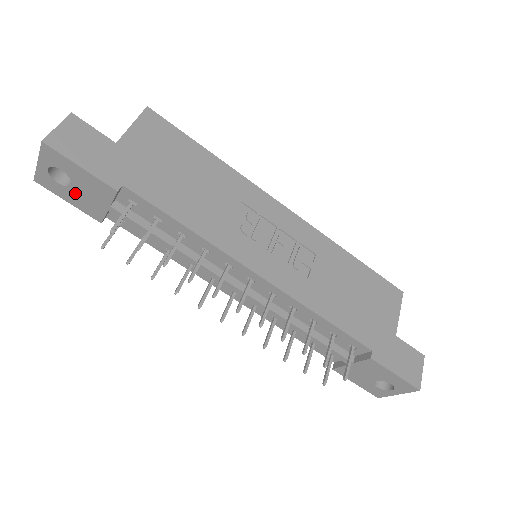
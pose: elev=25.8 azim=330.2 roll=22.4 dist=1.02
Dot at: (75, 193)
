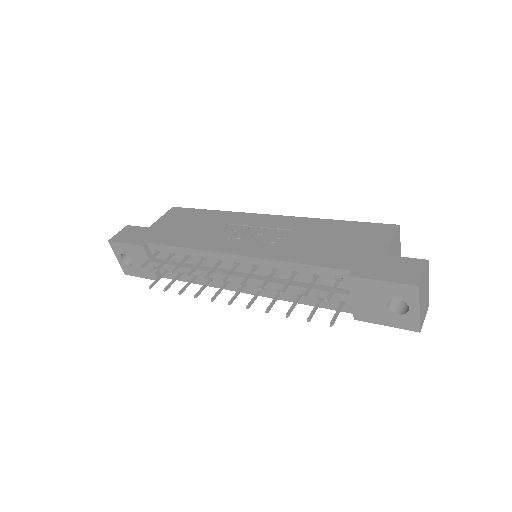
Dot at: (137, 266)
